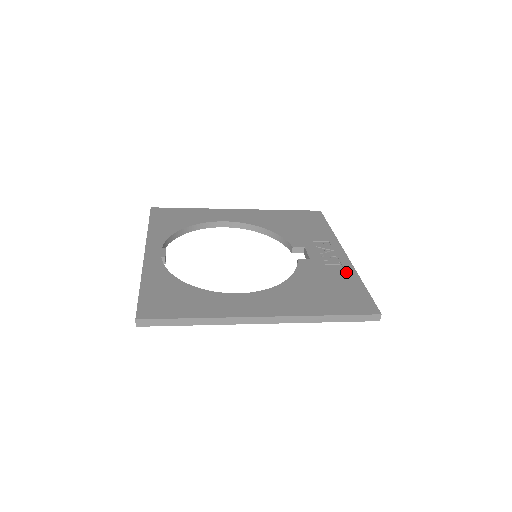
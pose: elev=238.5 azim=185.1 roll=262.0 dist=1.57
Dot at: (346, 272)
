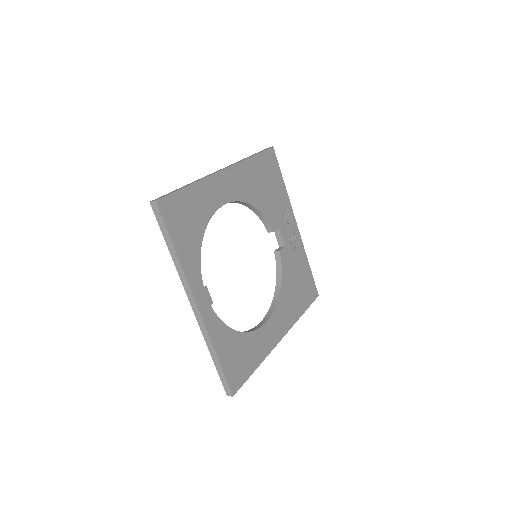
Dot at: (302, 254)
